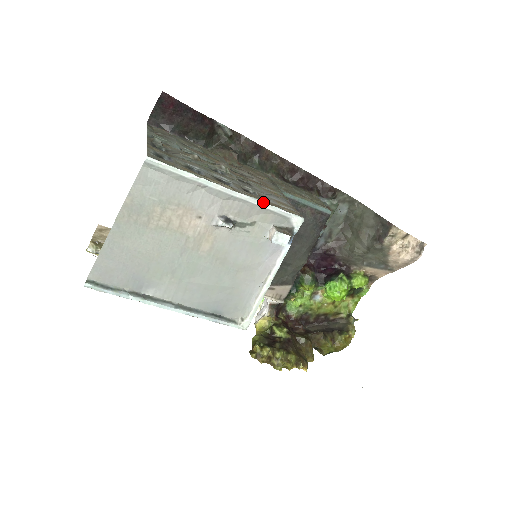
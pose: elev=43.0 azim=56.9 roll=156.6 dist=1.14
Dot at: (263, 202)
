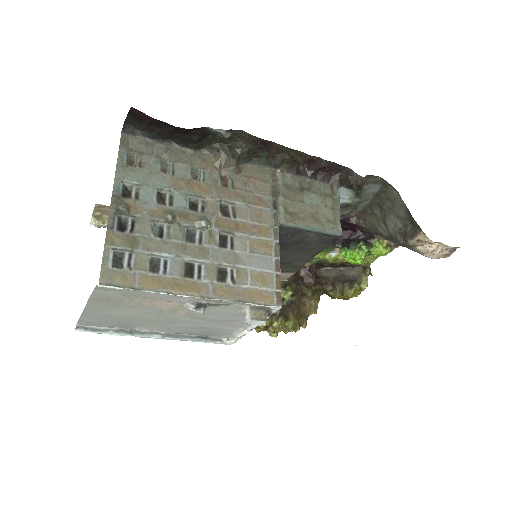
Dot at: (234, 301)
